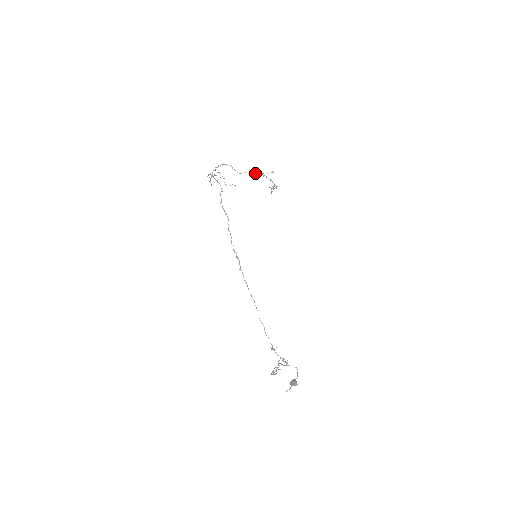
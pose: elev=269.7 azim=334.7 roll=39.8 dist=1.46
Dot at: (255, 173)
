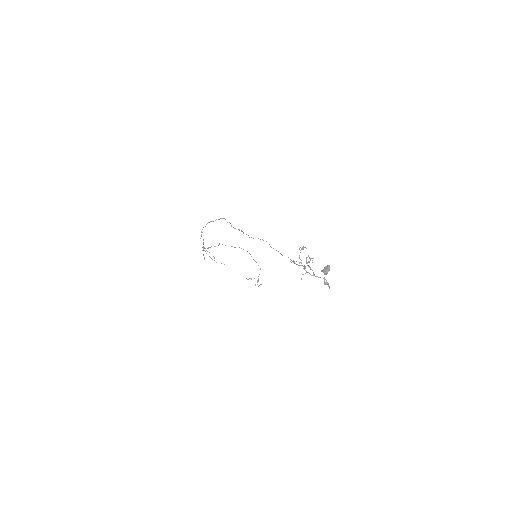
Dot at: occluded
